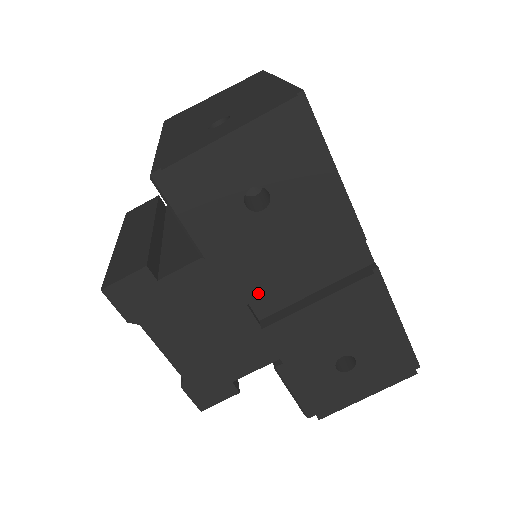
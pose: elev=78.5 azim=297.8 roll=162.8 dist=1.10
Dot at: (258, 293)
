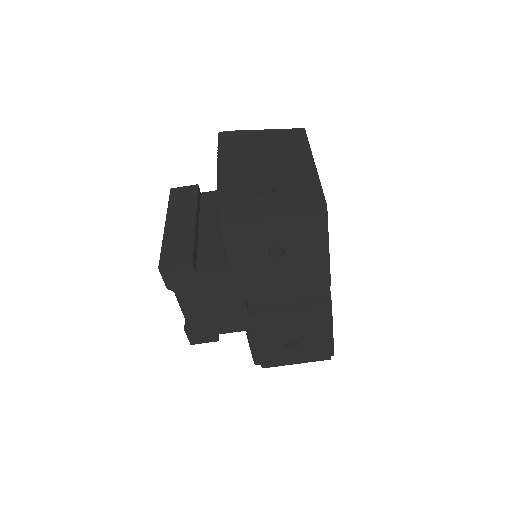
Dot at: (255, 297)
